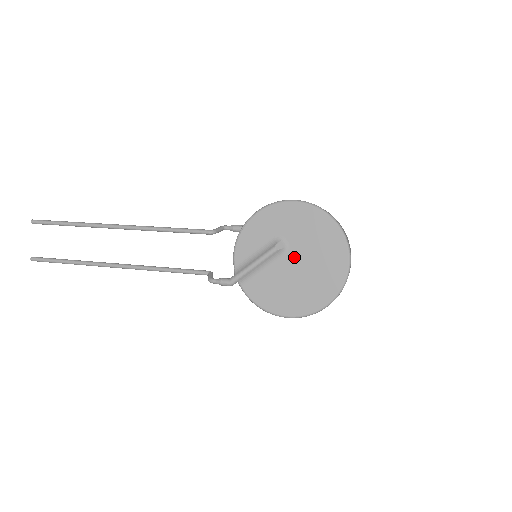
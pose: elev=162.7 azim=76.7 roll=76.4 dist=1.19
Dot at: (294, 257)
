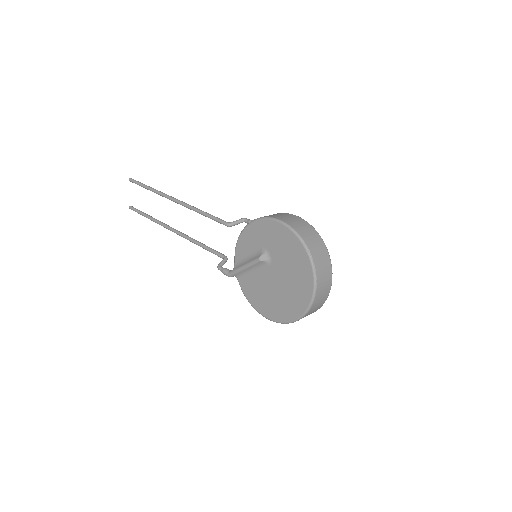
Dot at: (274, 271)
